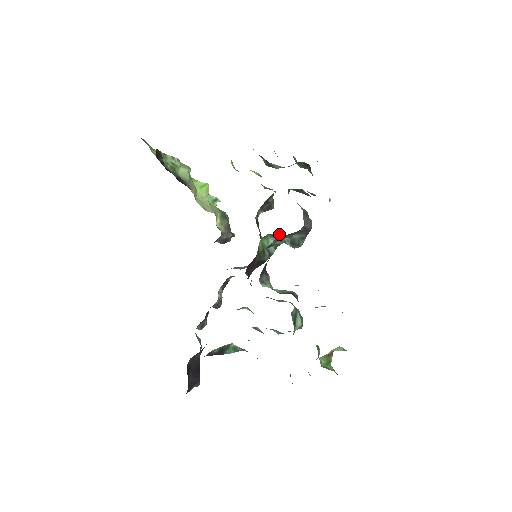
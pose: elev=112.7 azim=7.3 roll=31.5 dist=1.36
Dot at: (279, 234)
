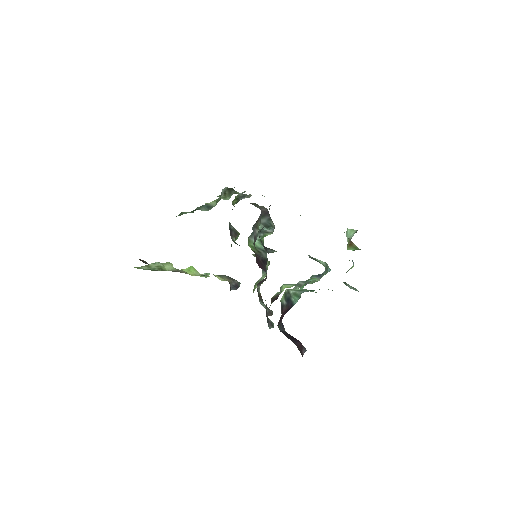
Dot at: occluded
